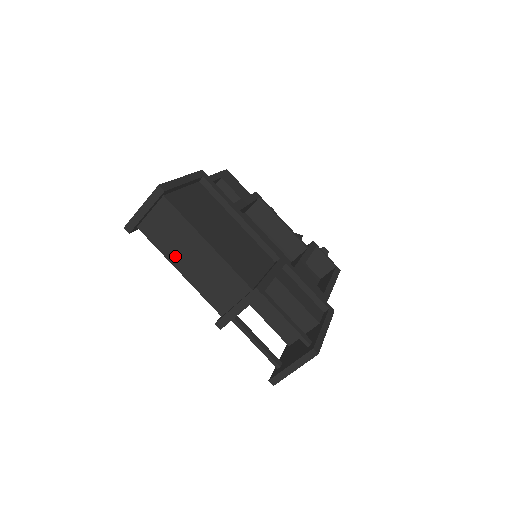
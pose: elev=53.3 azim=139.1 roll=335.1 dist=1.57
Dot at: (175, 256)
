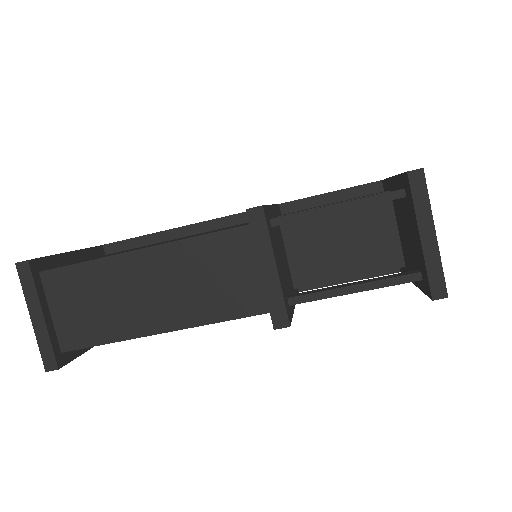
Dot at: (134, 321)
